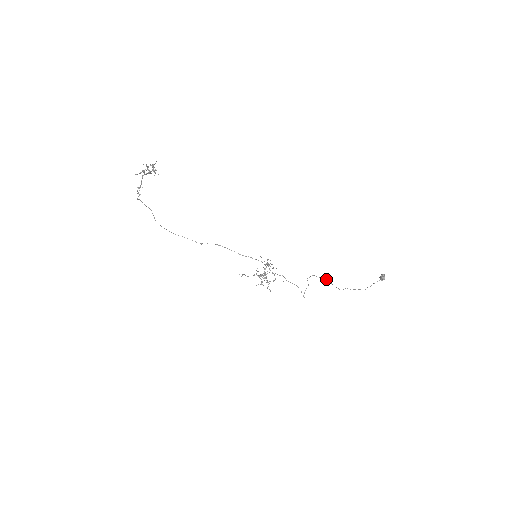
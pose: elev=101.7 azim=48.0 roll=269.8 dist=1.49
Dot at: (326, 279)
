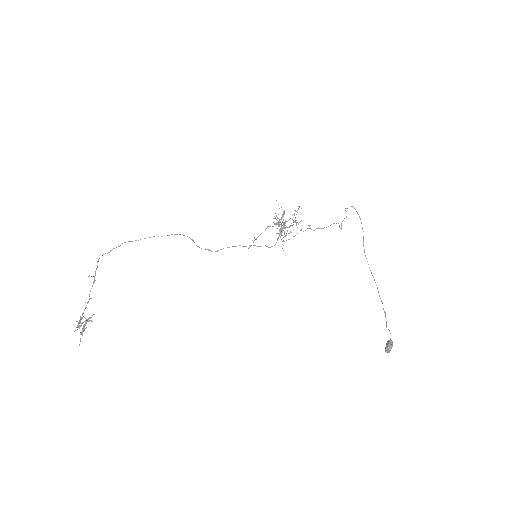
Dot at: occluded
